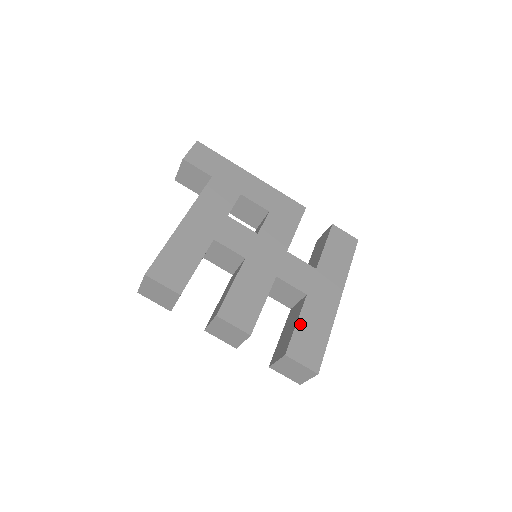
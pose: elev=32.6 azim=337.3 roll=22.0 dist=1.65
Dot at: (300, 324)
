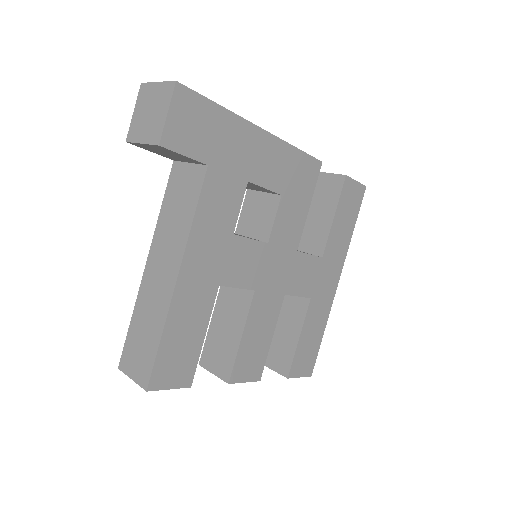
Dot at: (302, 337)
